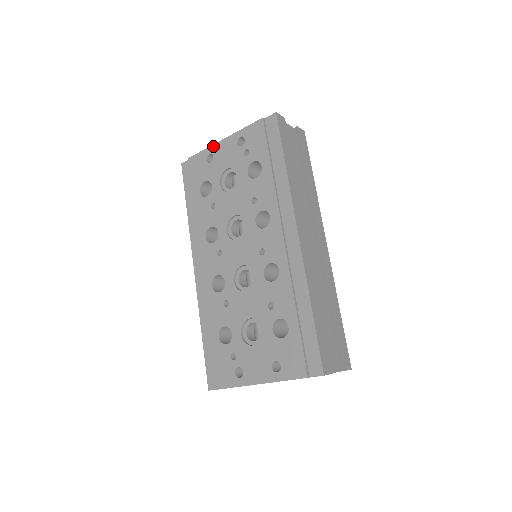
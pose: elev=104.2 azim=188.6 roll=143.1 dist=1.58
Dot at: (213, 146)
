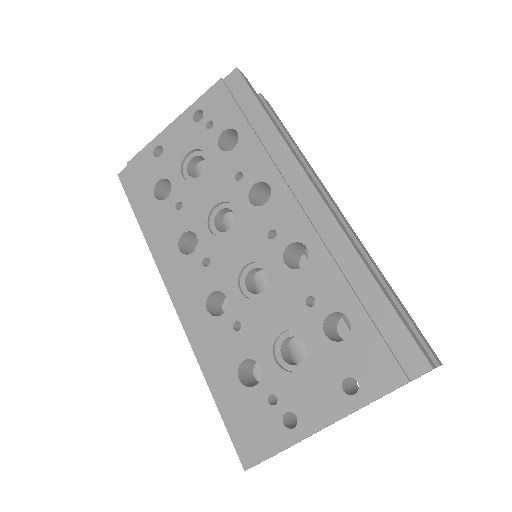
Dot at: (159, 136)
